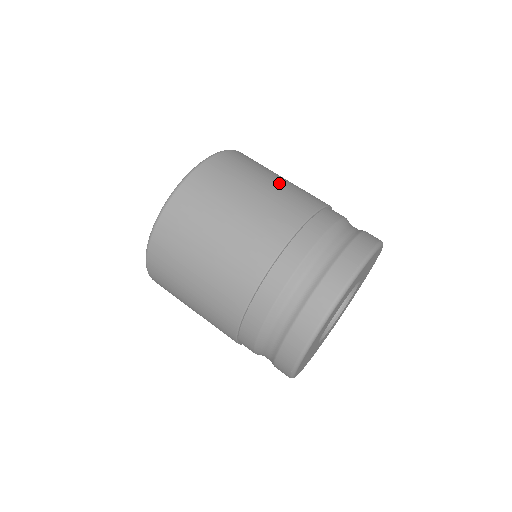
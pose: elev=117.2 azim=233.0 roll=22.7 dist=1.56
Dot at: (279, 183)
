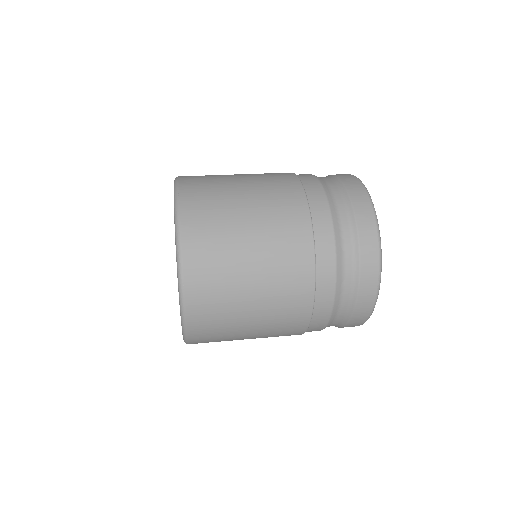
Dot at: occluded
